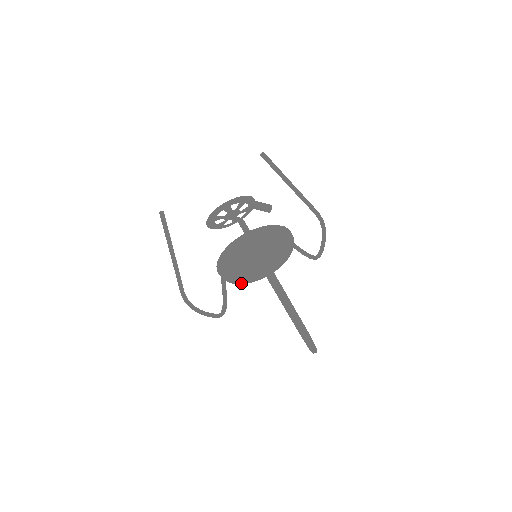
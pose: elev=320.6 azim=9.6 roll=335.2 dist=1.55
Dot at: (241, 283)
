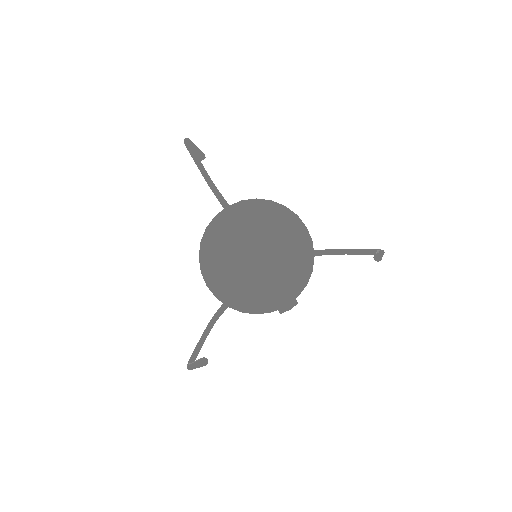
Dot at: (204, 274)
